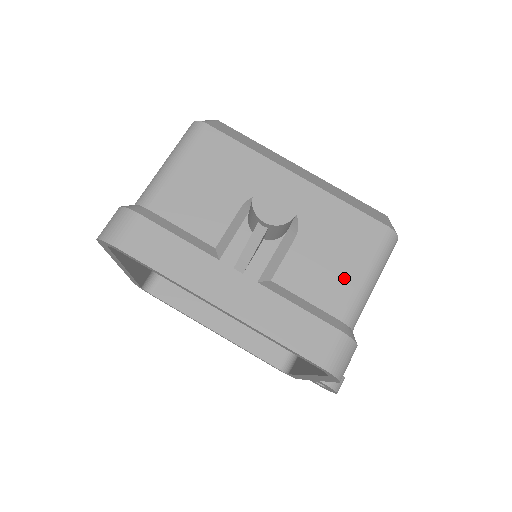
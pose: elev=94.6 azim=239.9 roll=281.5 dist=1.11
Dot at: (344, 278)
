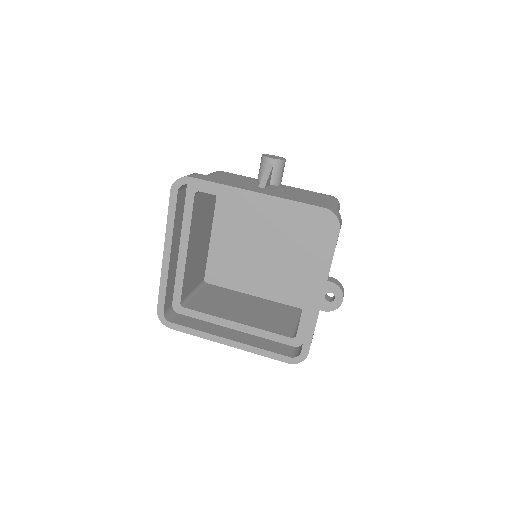
Dot at: occluded
